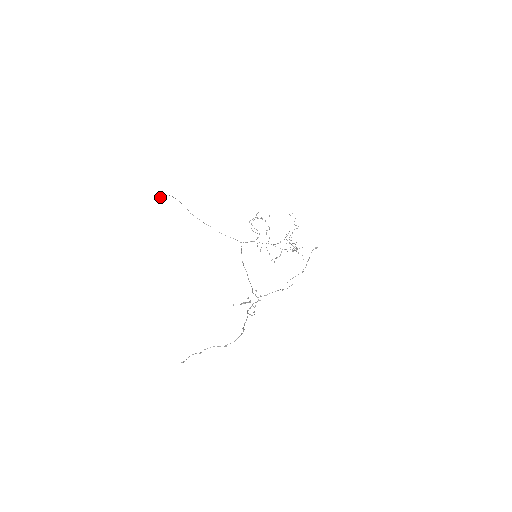
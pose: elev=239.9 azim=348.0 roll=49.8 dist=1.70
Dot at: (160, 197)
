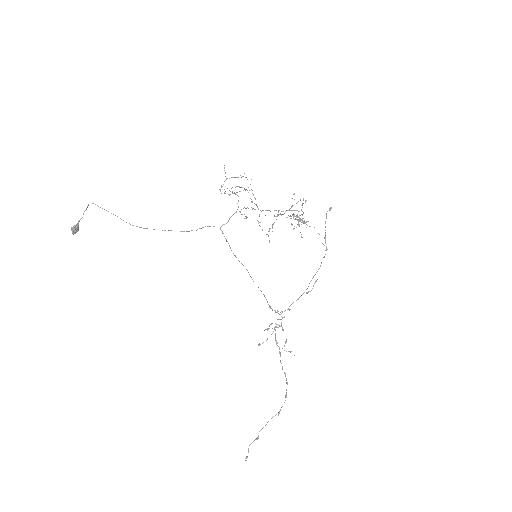
Dot at: (75, 233)
